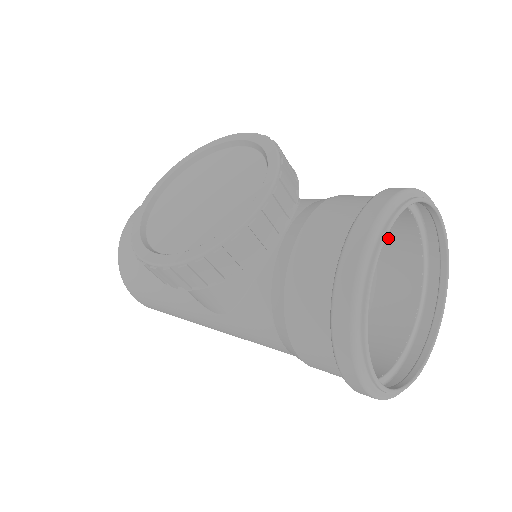
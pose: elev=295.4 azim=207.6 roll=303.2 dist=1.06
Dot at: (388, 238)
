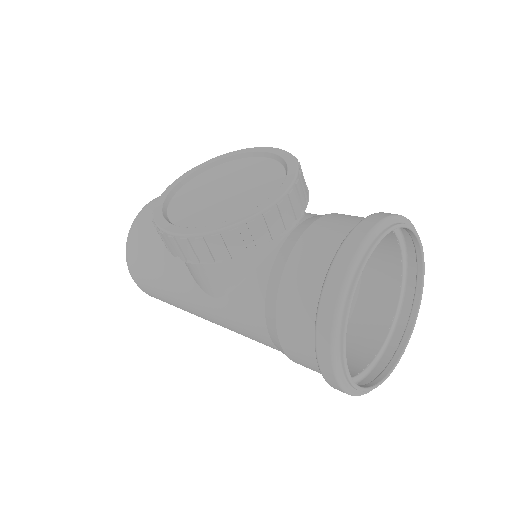
Dot at: (374, 264)
